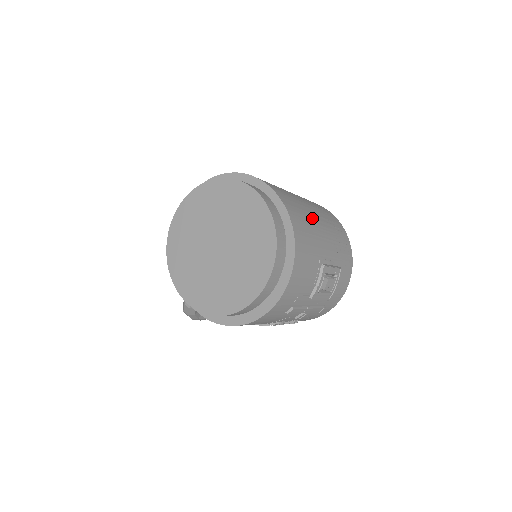
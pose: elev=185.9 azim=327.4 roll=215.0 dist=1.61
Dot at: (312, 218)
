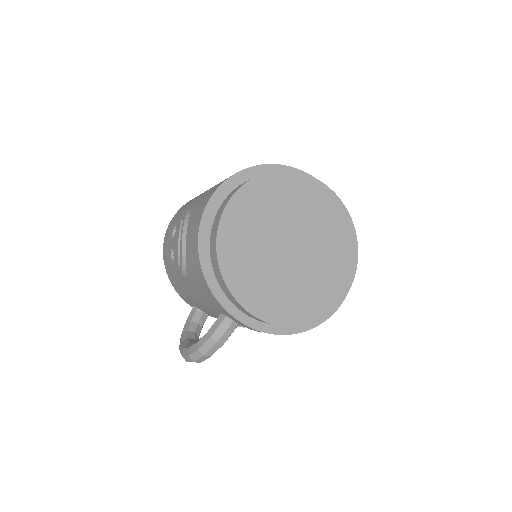
Dot at: occluded
